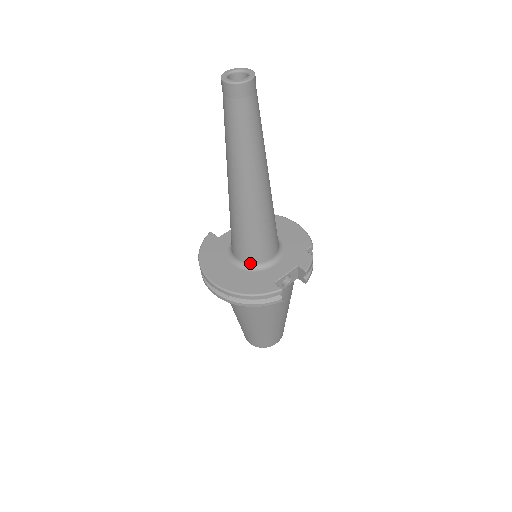
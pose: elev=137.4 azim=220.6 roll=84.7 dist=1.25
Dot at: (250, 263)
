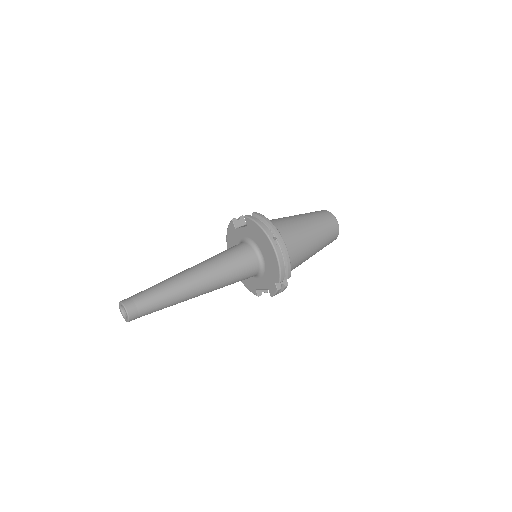
Dot at: occluded
